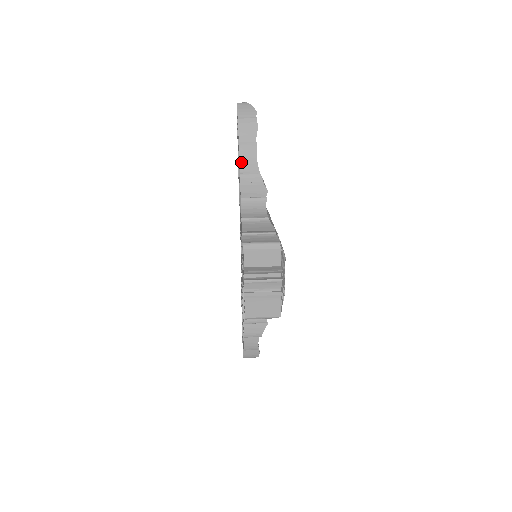
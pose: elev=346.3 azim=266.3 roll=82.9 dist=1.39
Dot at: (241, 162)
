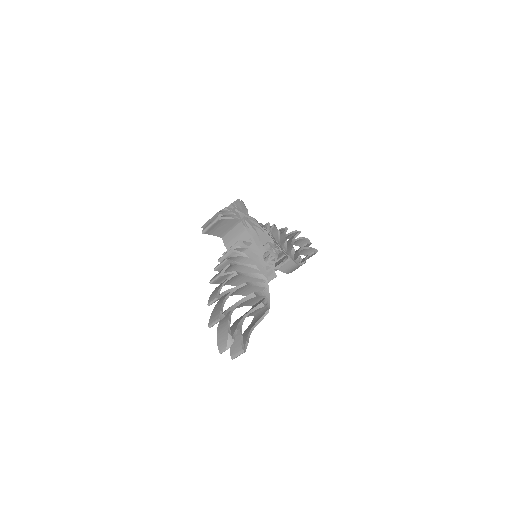
Dot at: occluded
